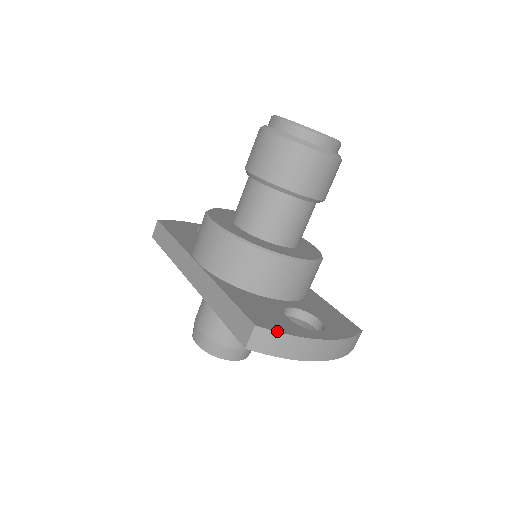
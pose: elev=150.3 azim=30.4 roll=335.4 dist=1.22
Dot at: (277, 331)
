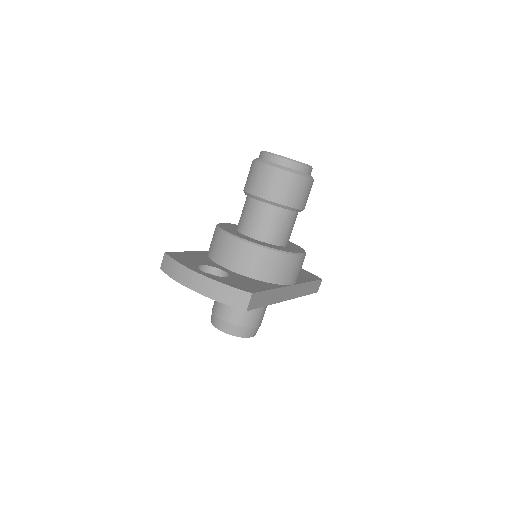
Dot at: (171, 257)
